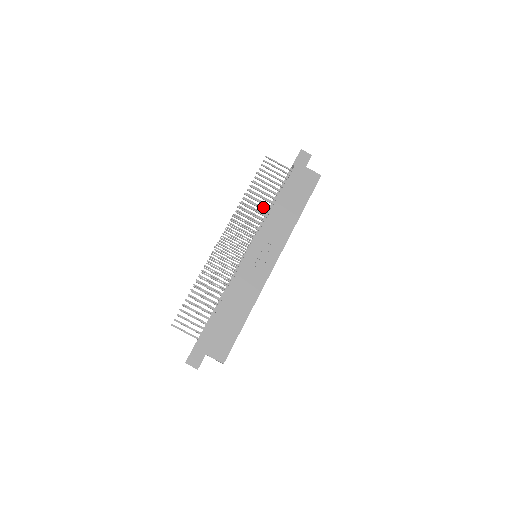
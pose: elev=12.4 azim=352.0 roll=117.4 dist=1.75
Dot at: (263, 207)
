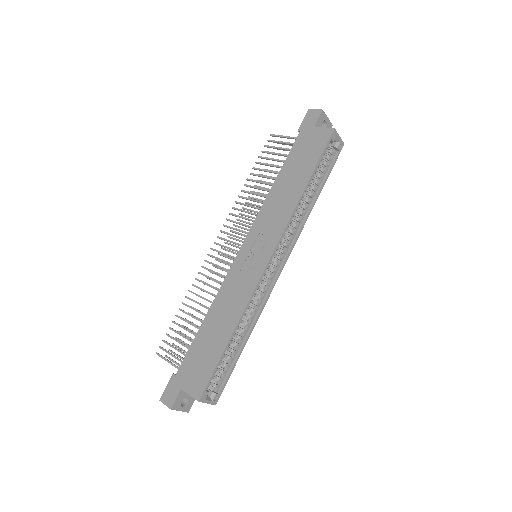
Dot at: occluded
